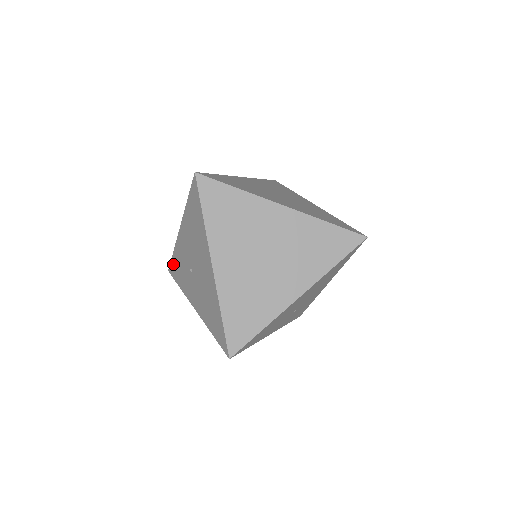
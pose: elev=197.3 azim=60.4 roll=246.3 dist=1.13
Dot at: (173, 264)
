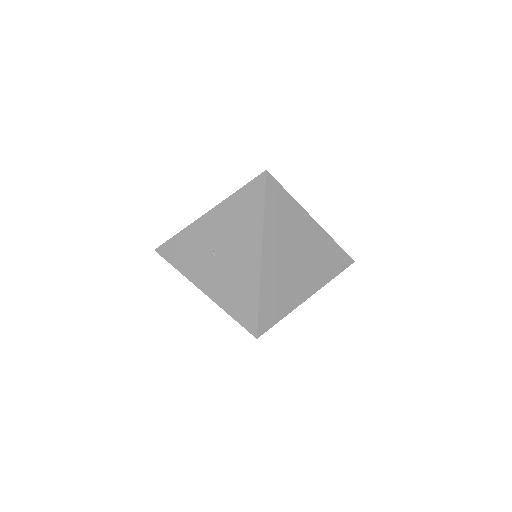
Dot at: (172, 244)
